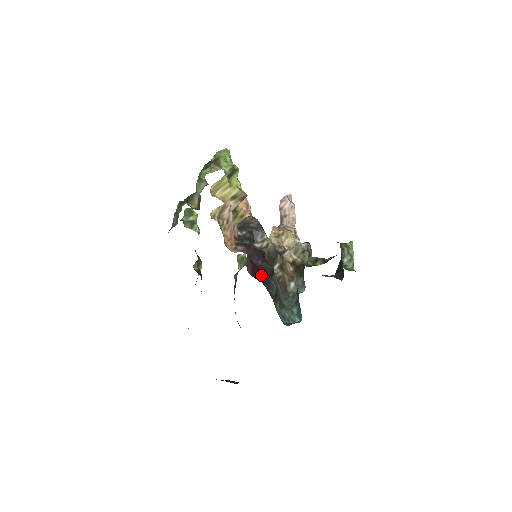
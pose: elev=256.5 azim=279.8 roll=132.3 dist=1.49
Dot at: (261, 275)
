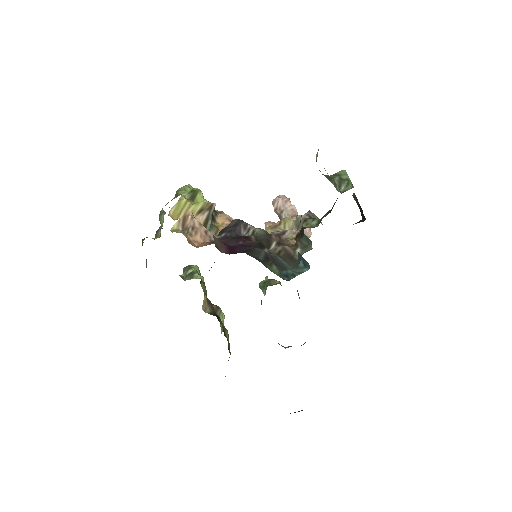
Dot at: (241, 249)
